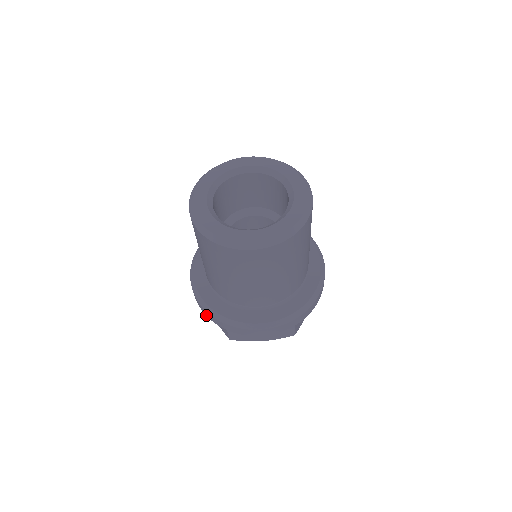
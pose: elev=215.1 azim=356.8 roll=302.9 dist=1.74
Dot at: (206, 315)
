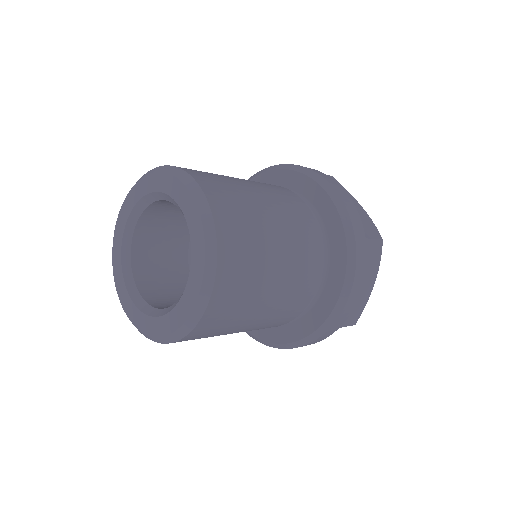
Dot at: occluded
